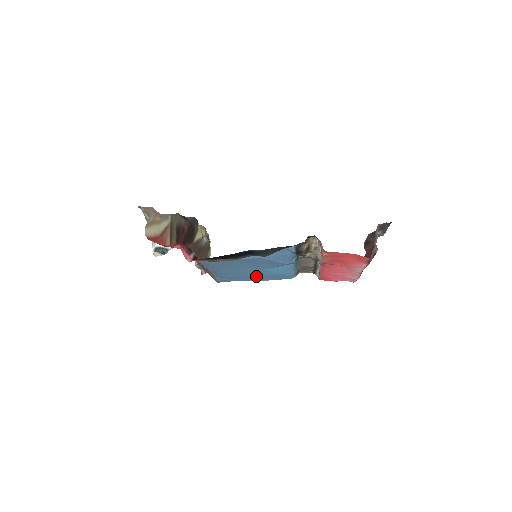
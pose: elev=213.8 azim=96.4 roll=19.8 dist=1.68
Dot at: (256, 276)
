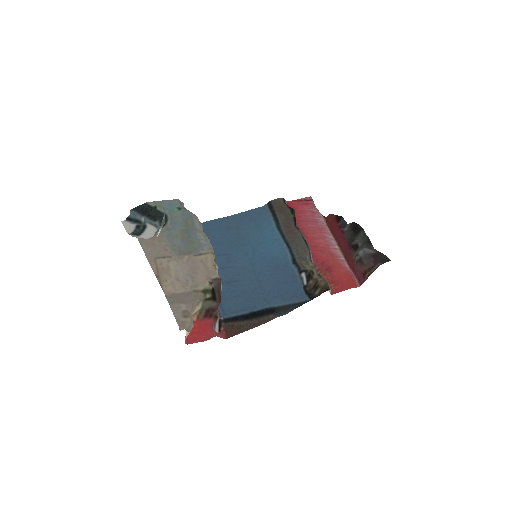
Dot at: (238, 233)
